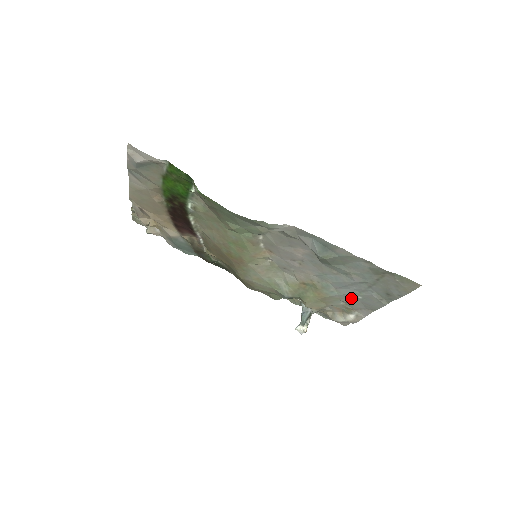
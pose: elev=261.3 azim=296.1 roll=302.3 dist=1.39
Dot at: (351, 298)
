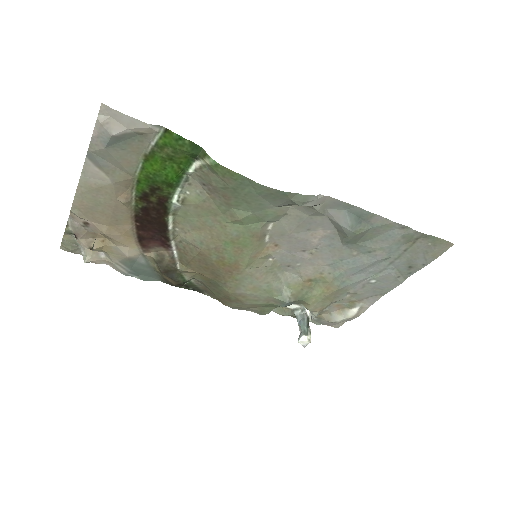
Dot at: (361, 285)
